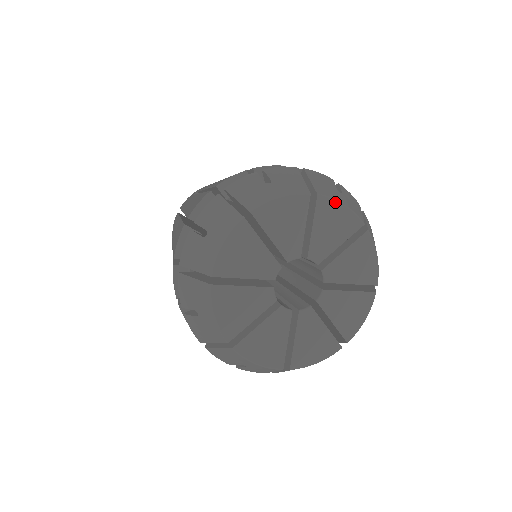
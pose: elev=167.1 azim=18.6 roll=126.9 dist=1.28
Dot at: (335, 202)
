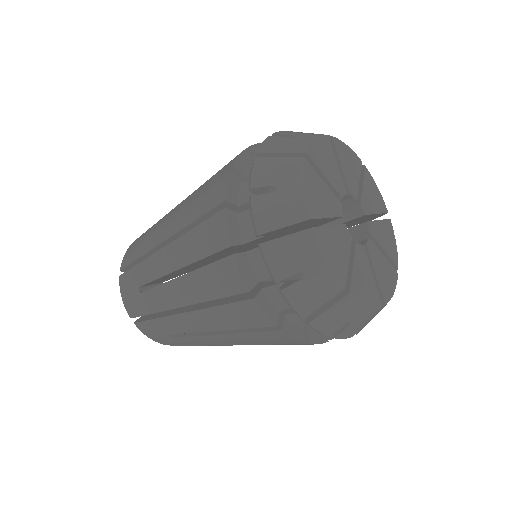
Dot at: (394, 236)
